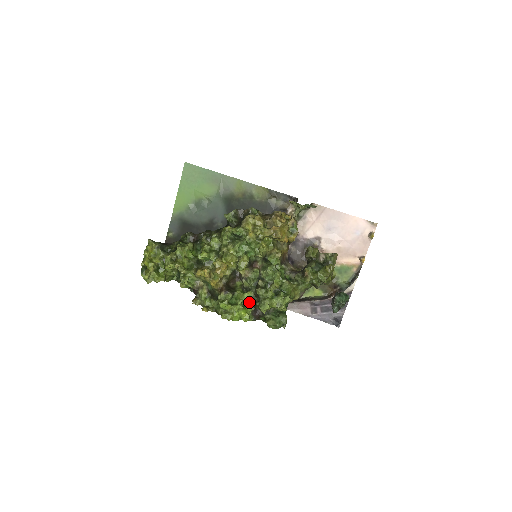
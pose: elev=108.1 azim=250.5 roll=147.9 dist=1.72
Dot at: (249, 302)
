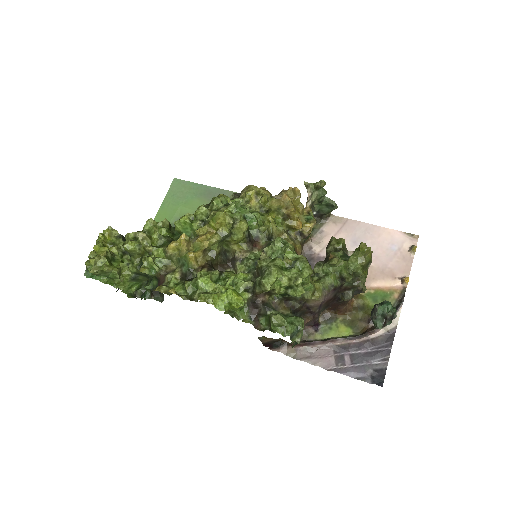
Dot at: (244, 283)
